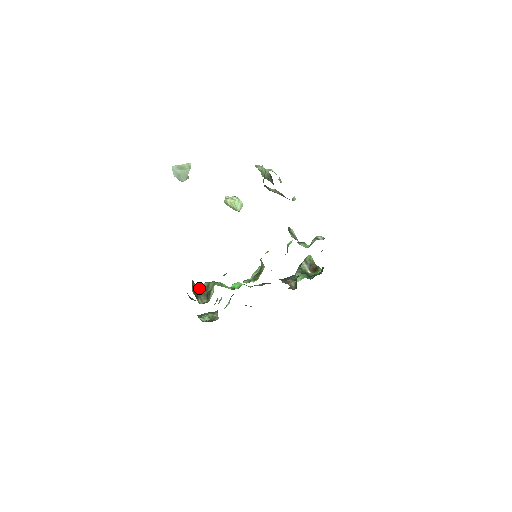
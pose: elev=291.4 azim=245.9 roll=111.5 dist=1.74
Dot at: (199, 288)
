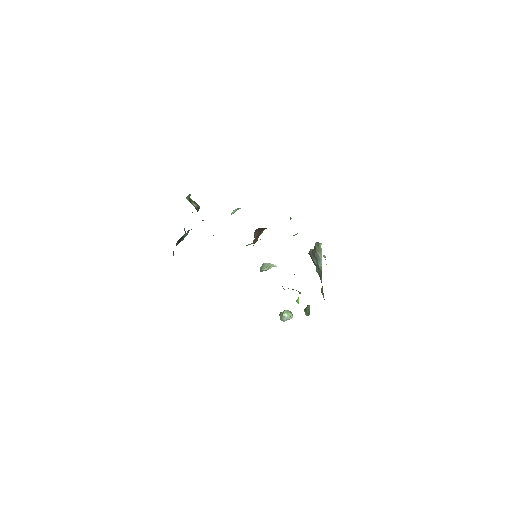
Dot at: occluded
